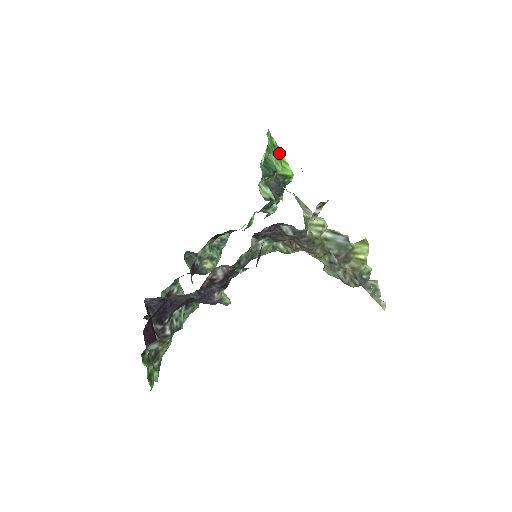
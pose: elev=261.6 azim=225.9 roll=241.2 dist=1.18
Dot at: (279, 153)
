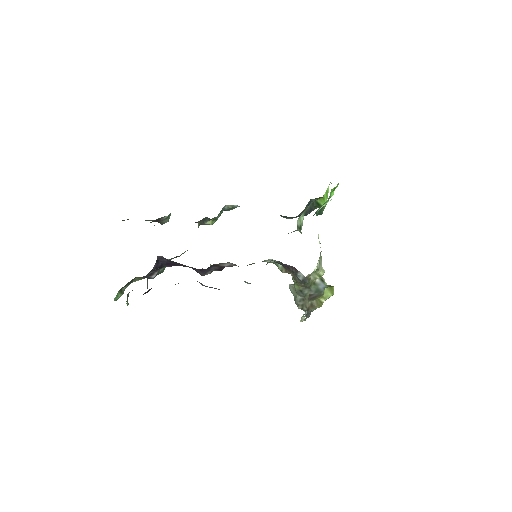
Dot at: (332, 193)
